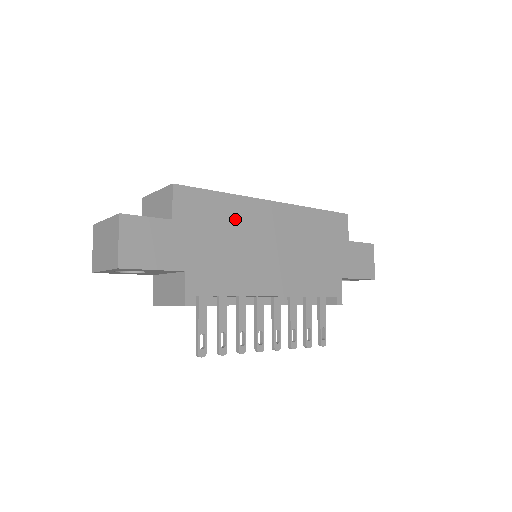
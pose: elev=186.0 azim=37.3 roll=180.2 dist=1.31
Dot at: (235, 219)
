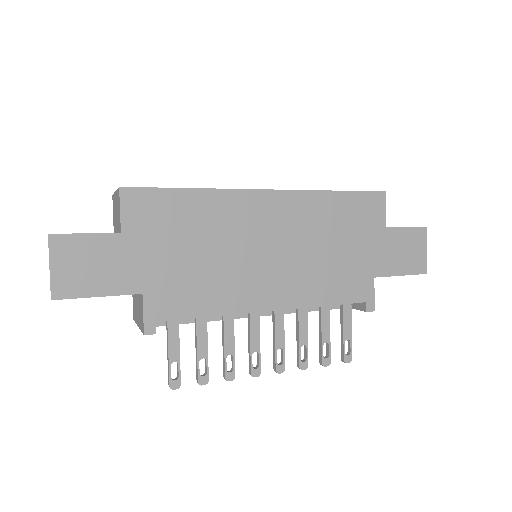
Dot at: (211, 220)
